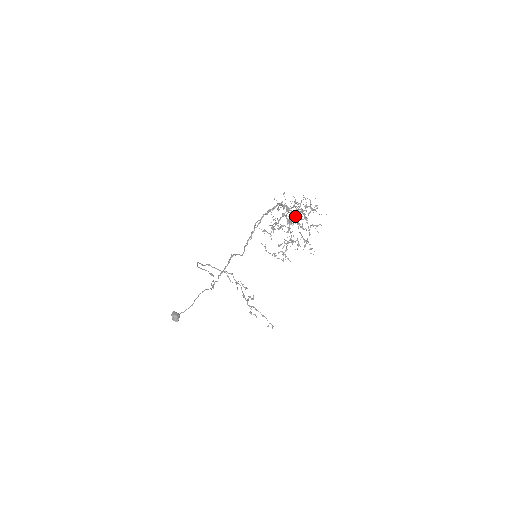
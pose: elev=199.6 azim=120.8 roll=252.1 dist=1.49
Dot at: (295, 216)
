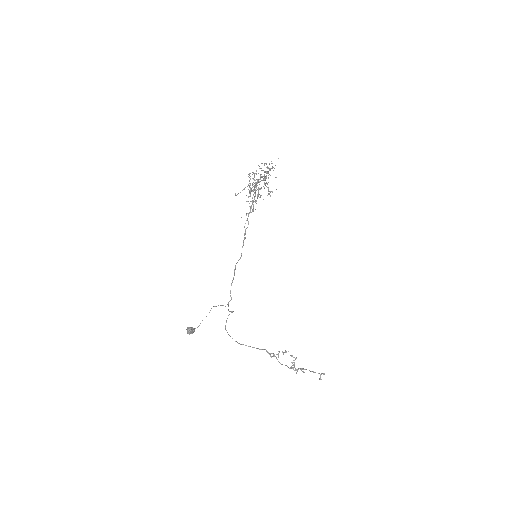
Dot at: (263, 186)
